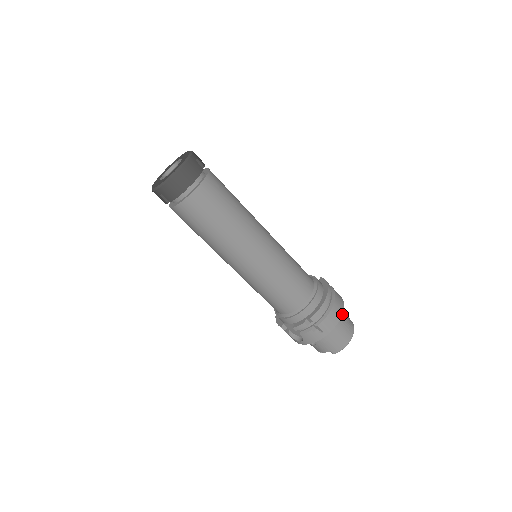
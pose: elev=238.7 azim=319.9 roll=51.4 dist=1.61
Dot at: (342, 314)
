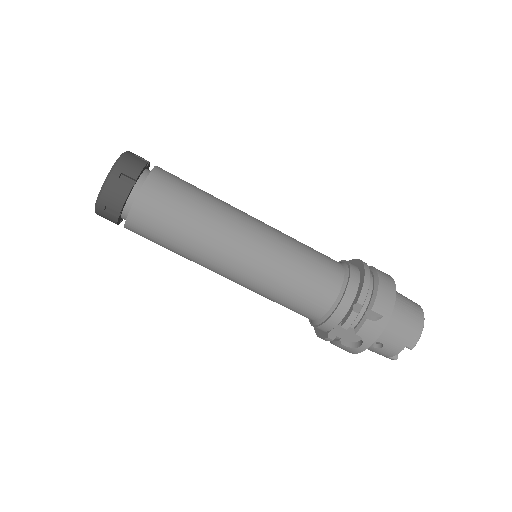
Dot at: (396, 292)
